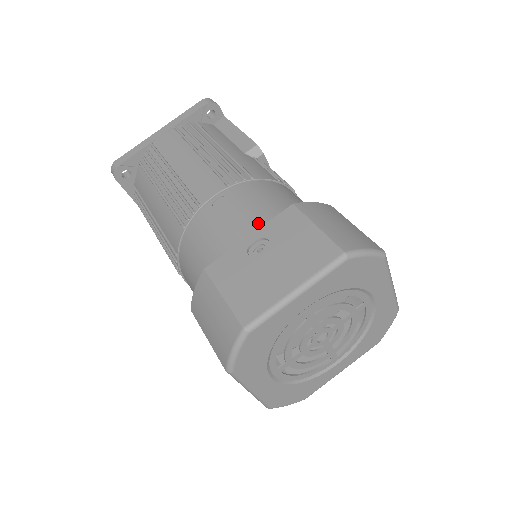
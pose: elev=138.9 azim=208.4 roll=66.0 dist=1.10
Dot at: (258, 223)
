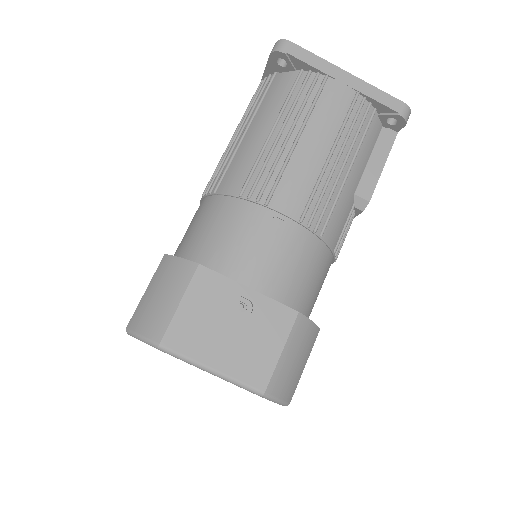
Dot at: (269, 284)
